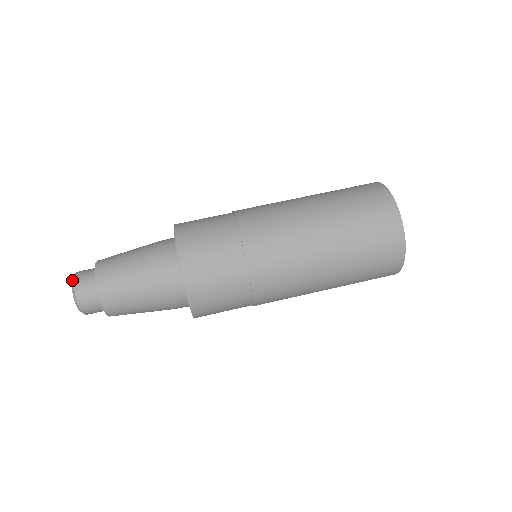
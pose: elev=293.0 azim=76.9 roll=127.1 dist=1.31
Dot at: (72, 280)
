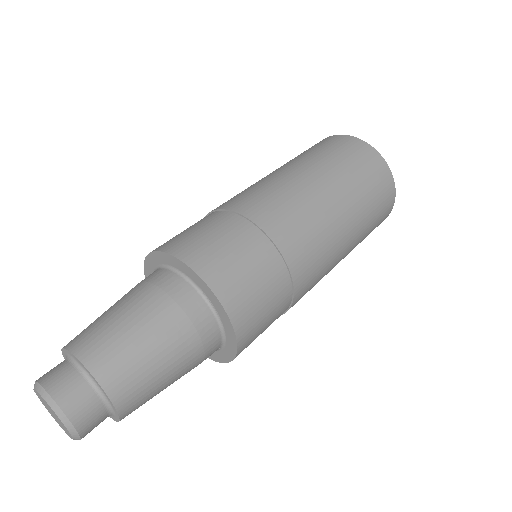
Dot at: (47, 402)
